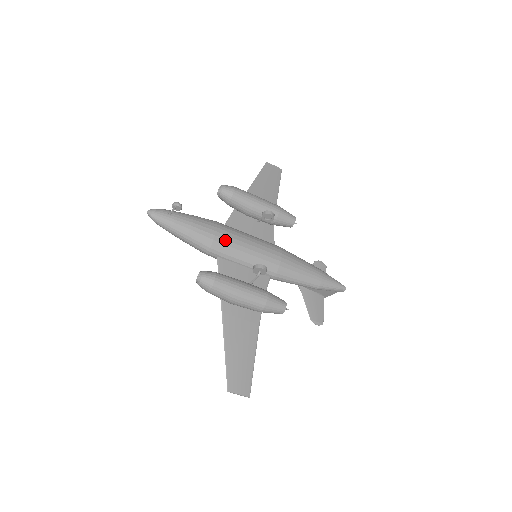
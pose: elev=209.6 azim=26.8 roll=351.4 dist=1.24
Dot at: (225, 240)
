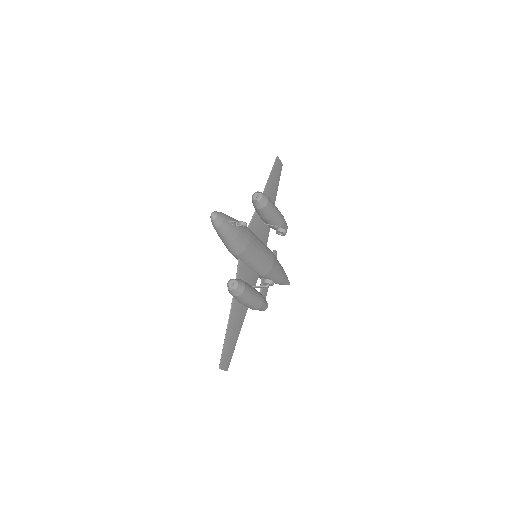
Dot at: (251, 249)
